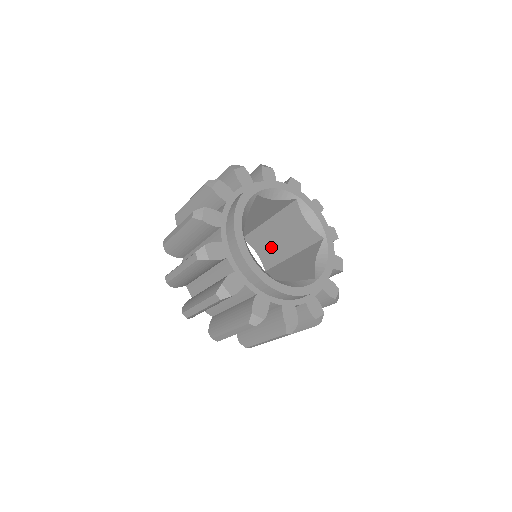
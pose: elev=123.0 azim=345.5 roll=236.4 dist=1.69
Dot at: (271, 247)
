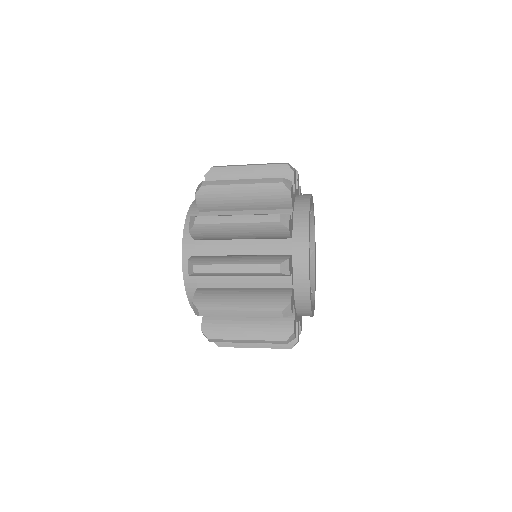
Dot at: occluded
